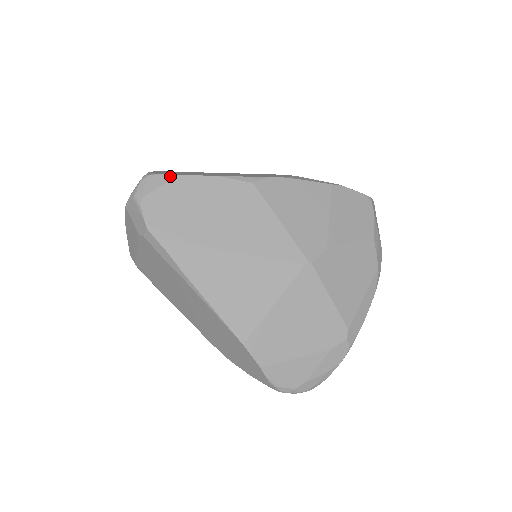
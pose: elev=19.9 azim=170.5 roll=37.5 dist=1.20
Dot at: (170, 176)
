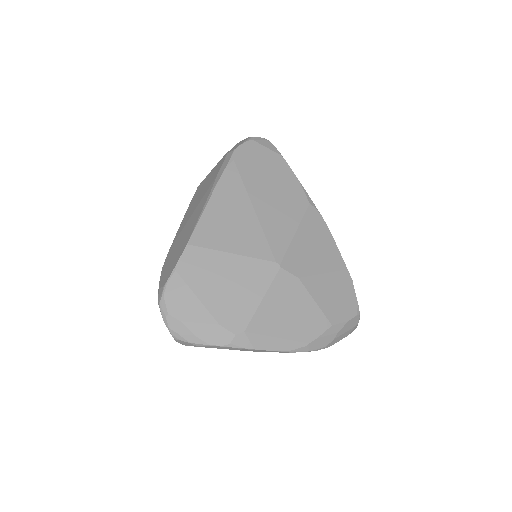
Dot at: (278, 152)
